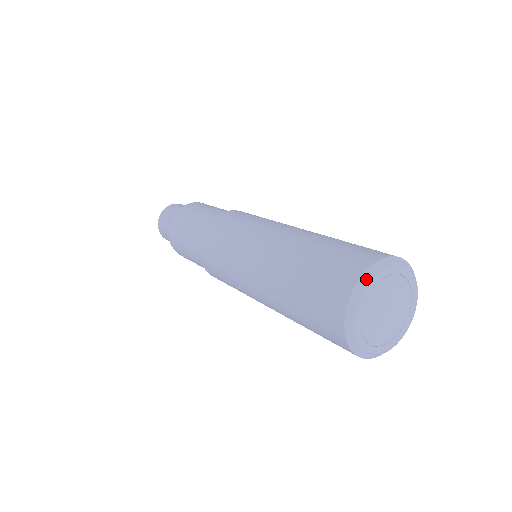
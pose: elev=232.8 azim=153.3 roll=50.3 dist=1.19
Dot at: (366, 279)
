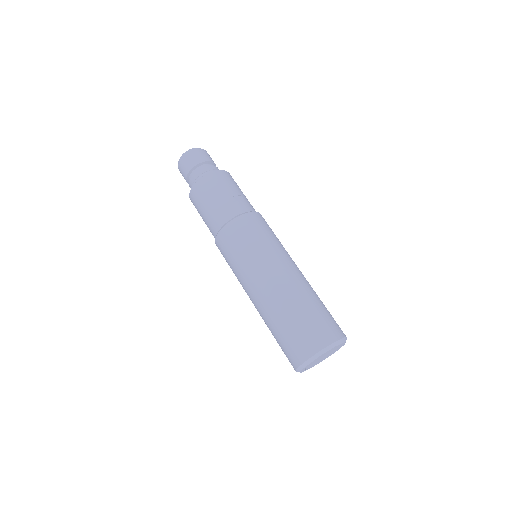
Dot at: (335, 345)
